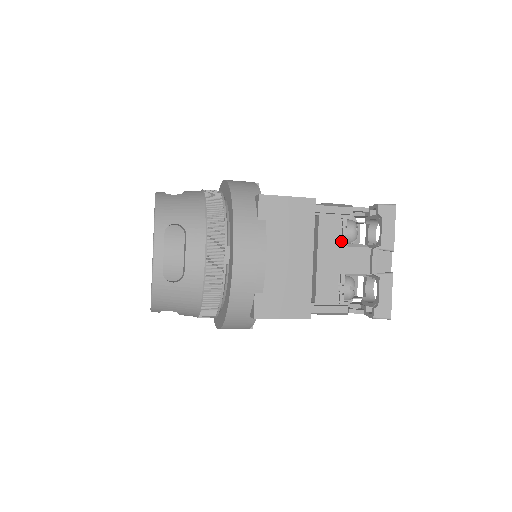
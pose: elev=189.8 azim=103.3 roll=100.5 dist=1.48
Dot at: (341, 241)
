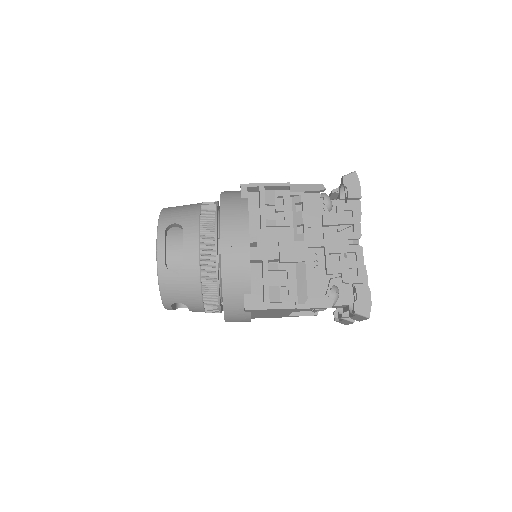
Dot at: occluded
